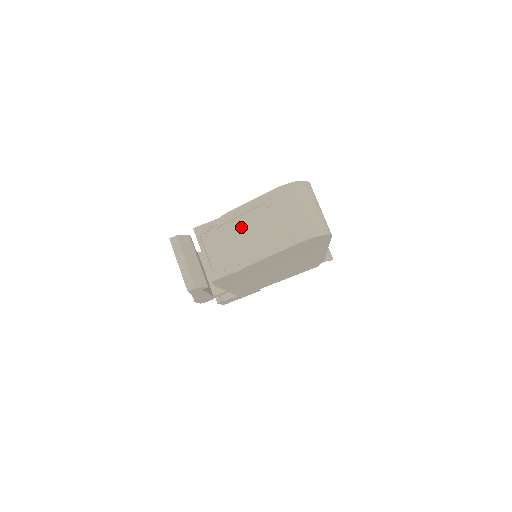
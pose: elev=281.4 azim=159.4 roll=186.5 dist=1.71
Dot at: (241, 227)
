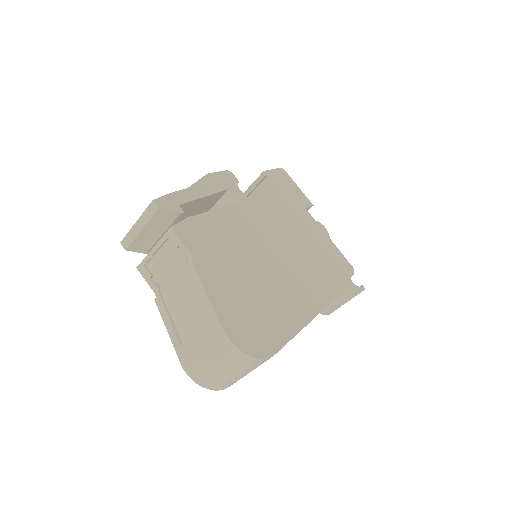
Dot at: (187, 289)
